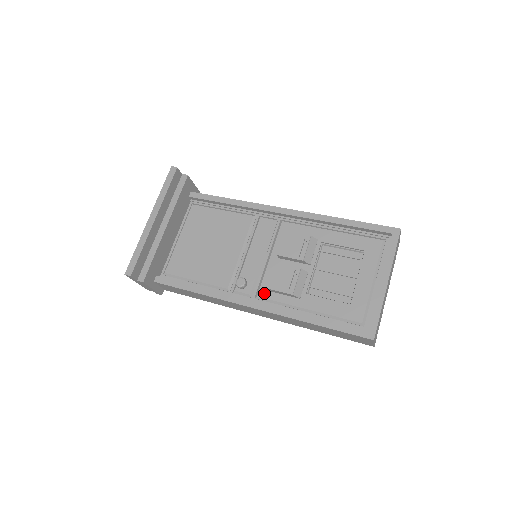
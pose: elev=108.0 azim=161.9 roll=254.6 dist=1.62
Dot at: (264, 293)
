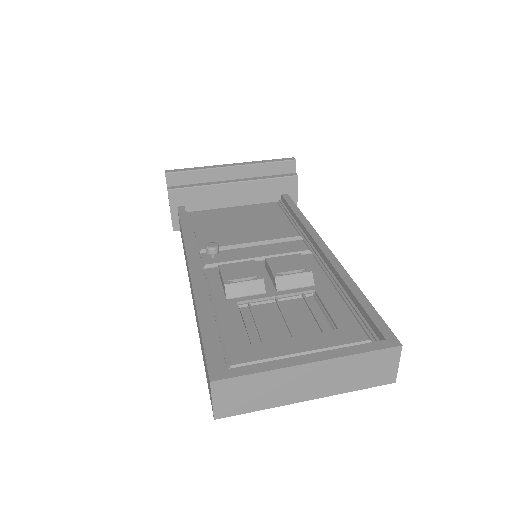
Dot at: (214, 272)
